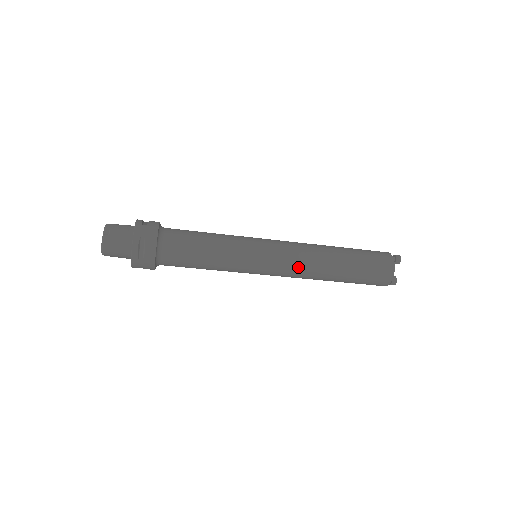
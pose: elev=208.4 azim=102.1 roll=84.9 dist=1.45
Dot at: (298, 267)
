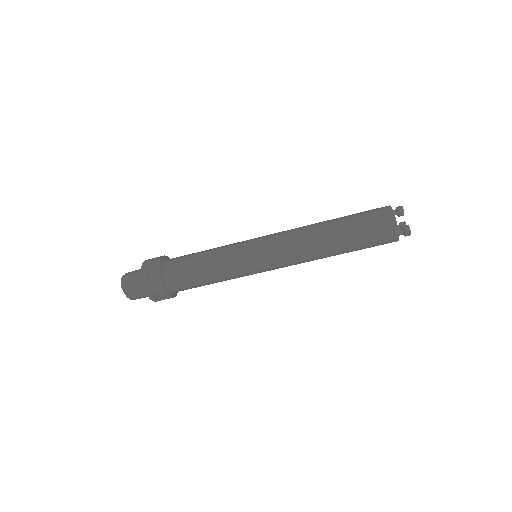
Dot at: (290, 242)
